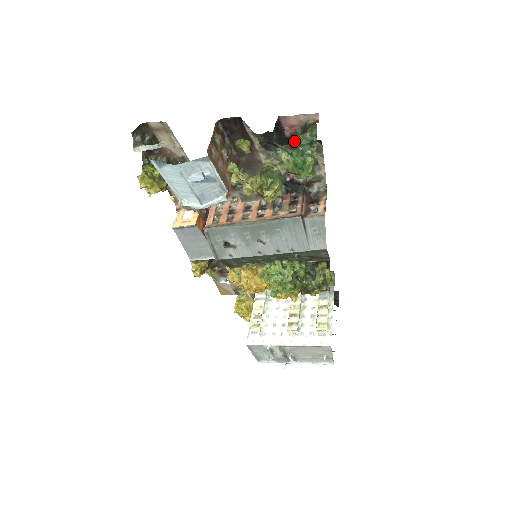
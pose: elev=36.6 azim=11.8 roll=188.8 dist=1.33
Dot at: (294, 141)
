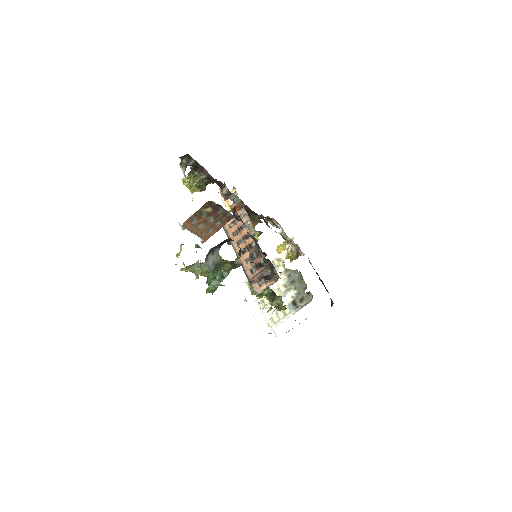
Dot at: (219, 264)
